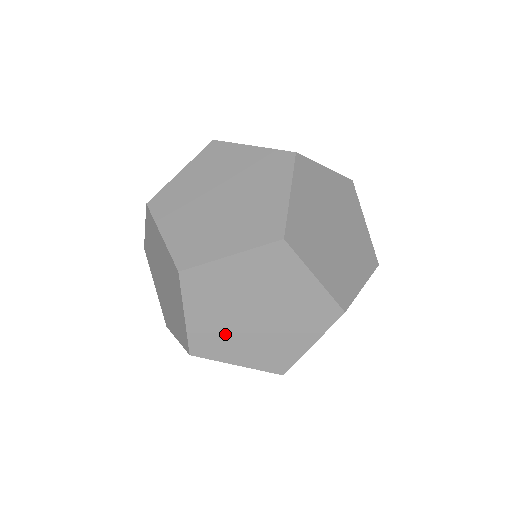
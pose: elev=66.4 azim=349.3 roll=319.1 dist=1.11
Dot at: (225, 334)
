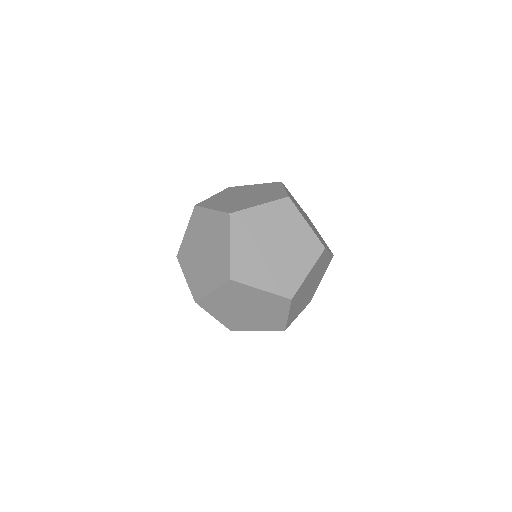
Dot at: (239, 320)
